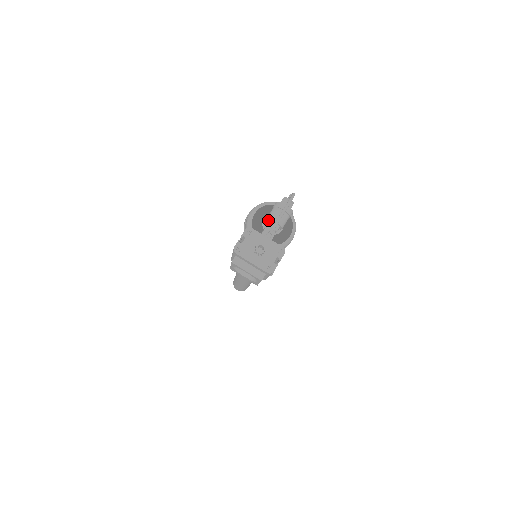
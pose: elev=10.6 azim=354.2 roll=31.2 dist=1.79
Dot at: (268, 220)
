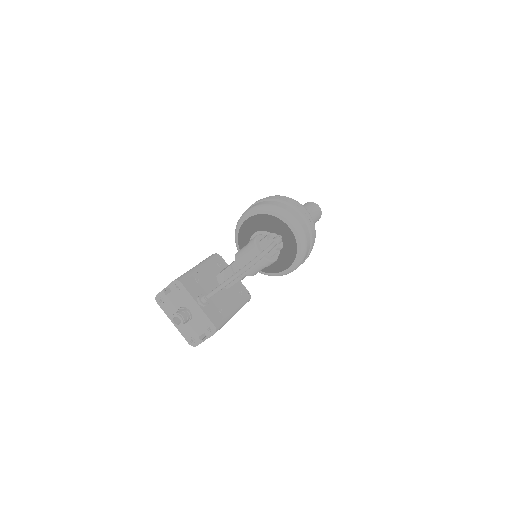
Dot at: occluded
